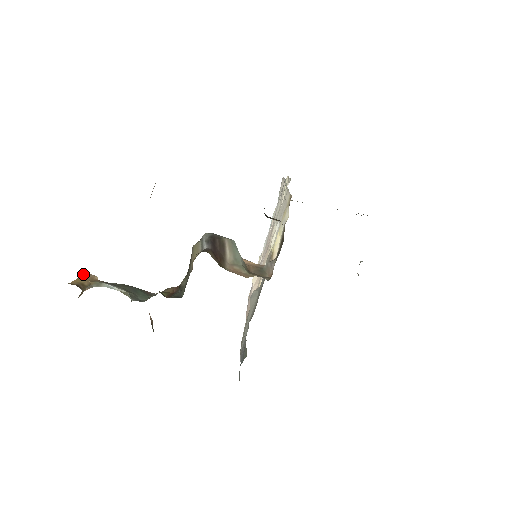
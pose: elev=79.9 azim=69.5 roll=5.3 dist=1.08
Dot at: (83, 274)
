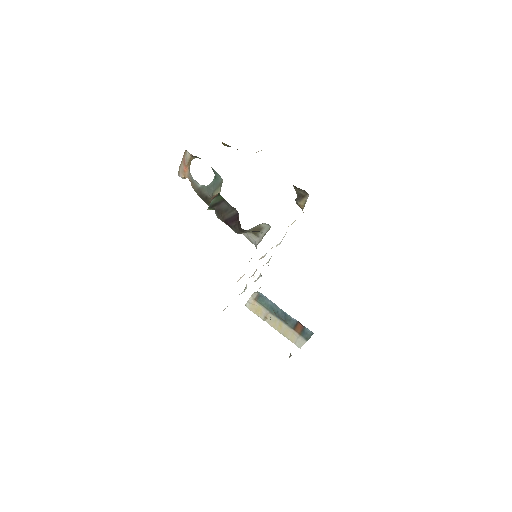
Dot at: occluded
